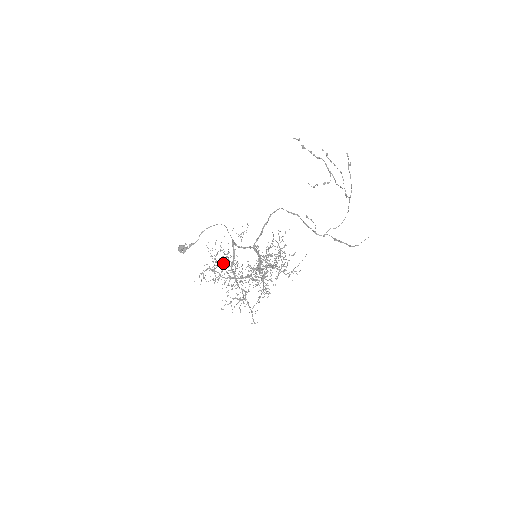
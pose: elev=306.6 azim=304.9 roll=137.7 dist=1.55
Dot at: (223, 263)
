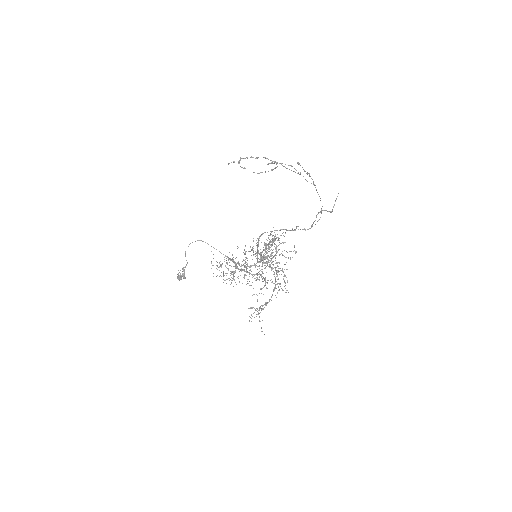
Dot at: occluded
